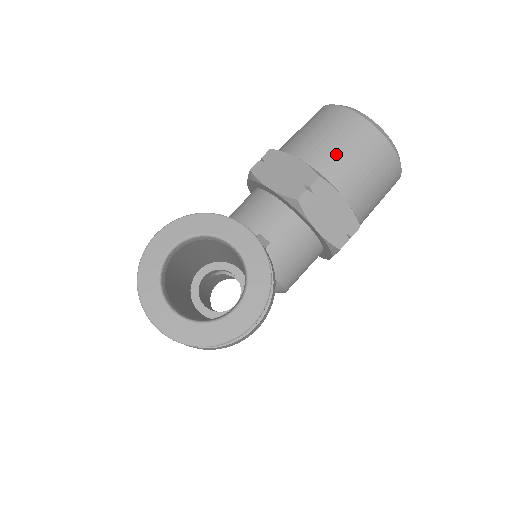
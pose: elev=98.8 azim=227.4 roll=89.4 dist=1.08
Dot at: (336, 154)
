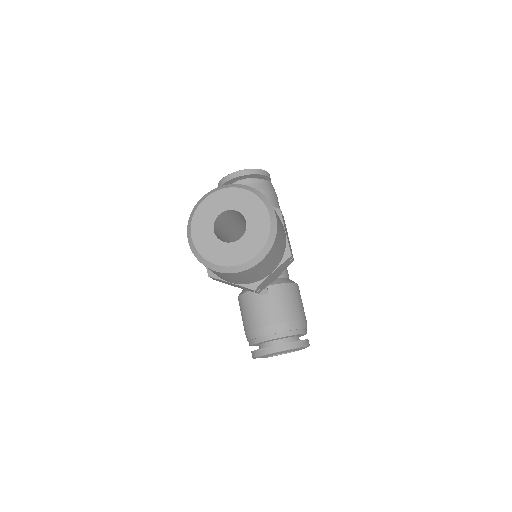
Dot at: (245, 280)
